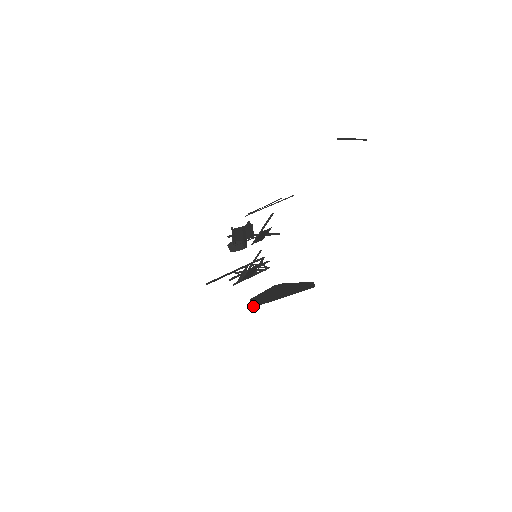
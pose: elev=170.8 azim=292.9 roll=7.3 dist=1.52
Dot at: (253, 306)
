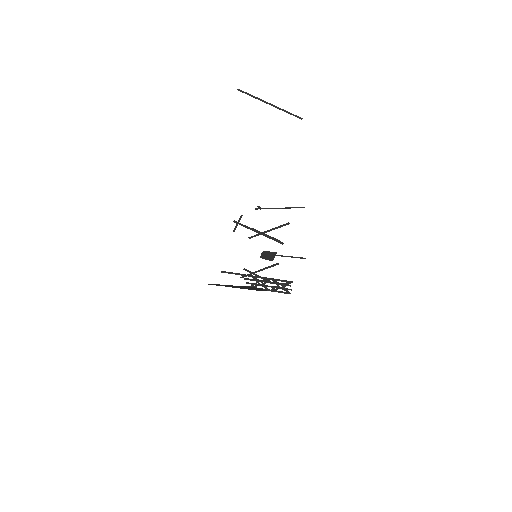
Dot at: (208, 284)
